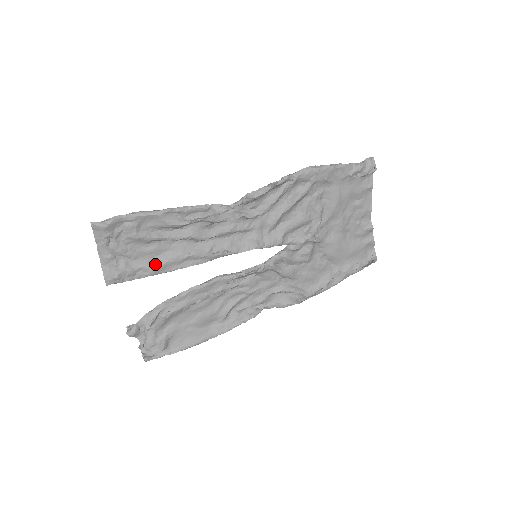
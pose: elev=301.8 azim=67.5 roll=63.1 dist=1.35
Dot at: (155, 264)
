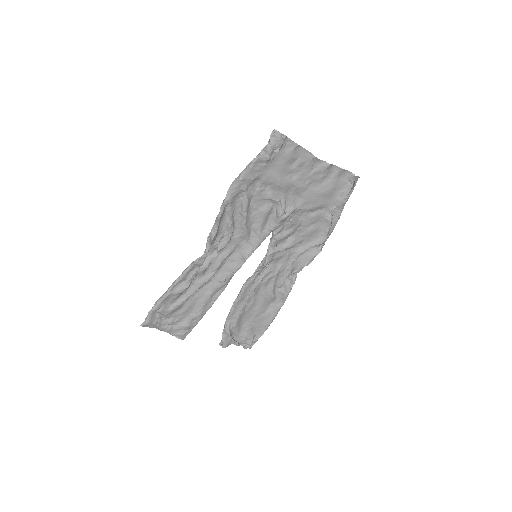
Dot at: (197, 312)
